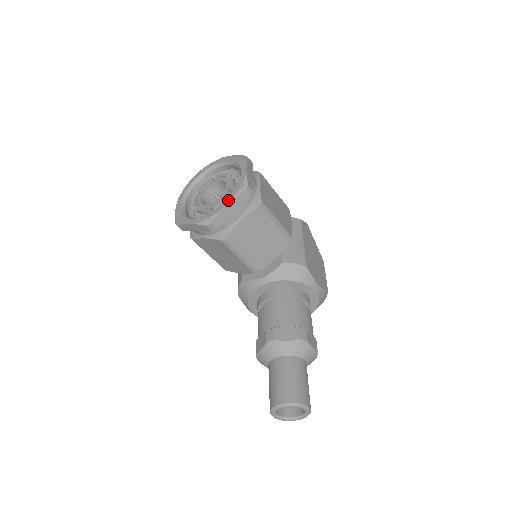
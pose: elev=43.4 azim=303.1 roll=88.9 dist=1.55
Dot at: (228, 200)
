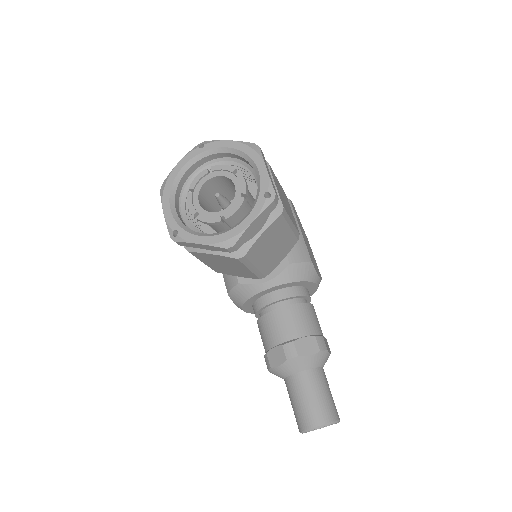
Dot at: (253, 215)
